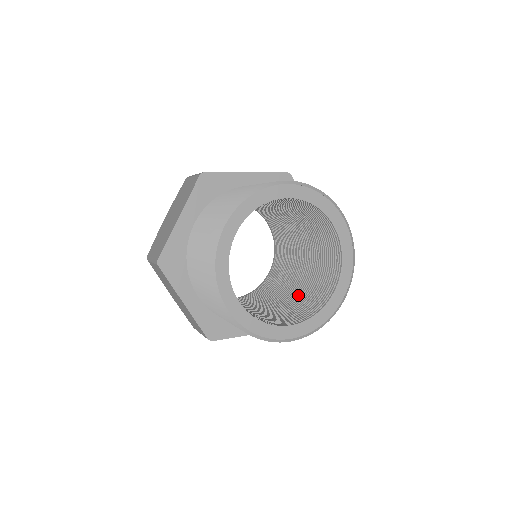
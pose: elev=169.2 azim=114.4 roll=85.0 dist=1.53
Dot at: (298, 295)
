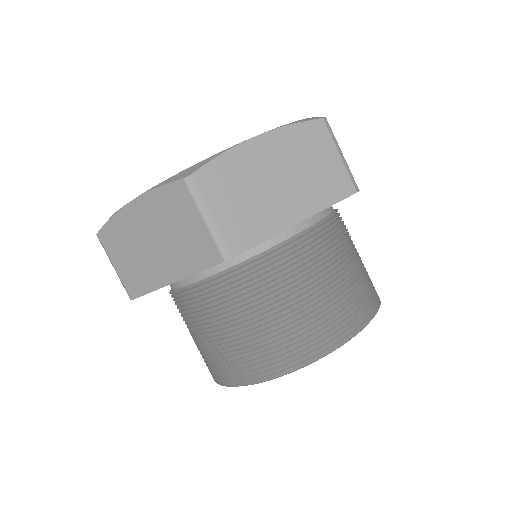
Dot at: occluded
